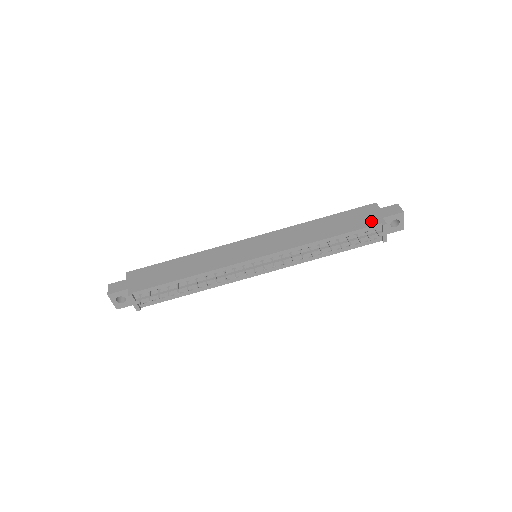
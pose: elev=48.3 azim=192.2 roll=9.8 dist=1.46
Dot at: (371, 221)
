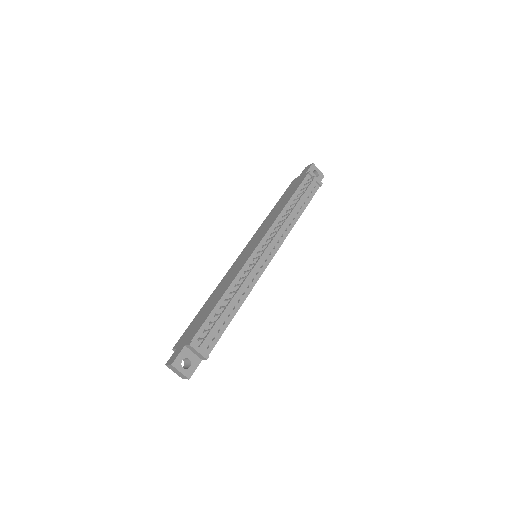
Dot at: (301, 179)
